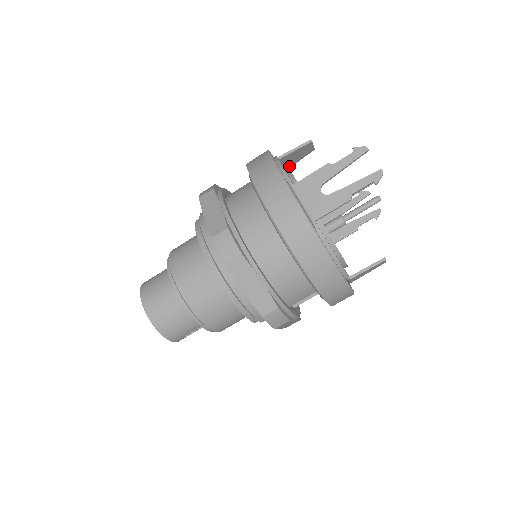
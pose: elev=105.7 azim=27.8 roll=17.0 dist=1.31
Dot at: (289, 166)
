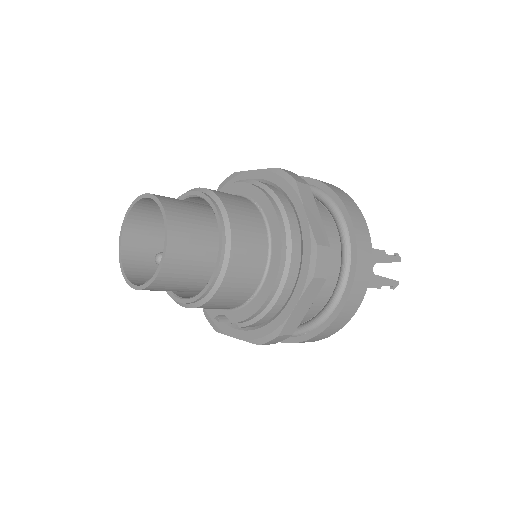
Dot at: occluded
